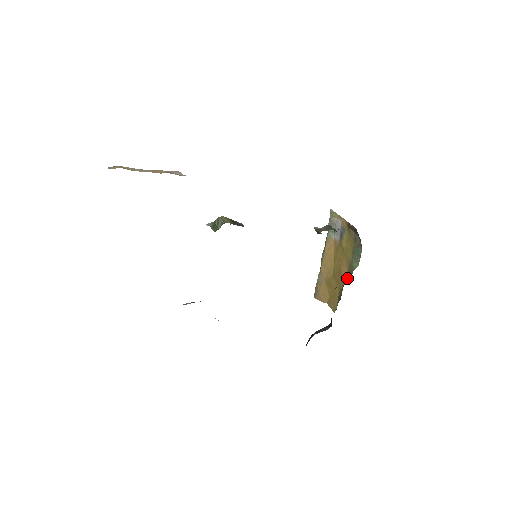
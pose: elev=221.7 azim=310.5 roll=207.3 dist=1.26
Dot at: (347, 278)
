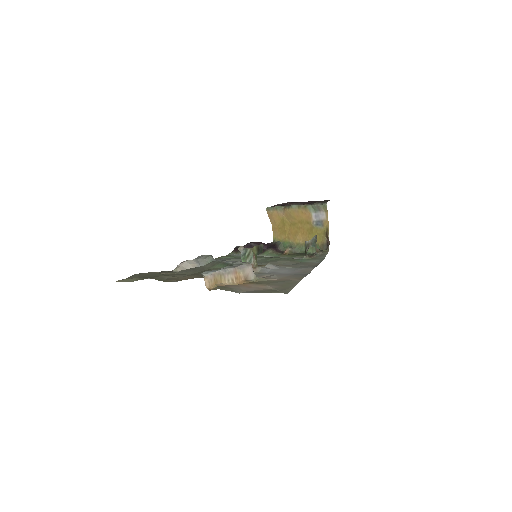
Dot at: (298, 247)
